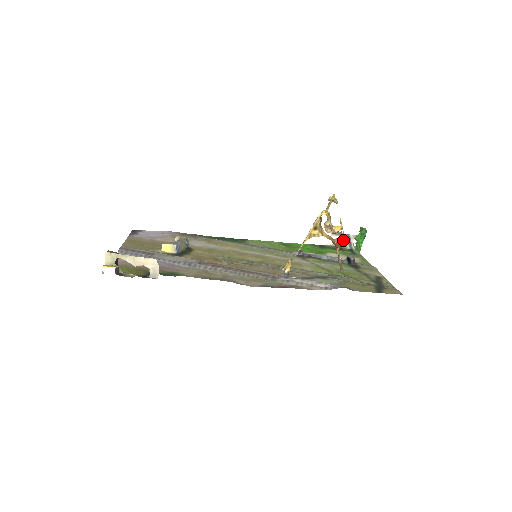
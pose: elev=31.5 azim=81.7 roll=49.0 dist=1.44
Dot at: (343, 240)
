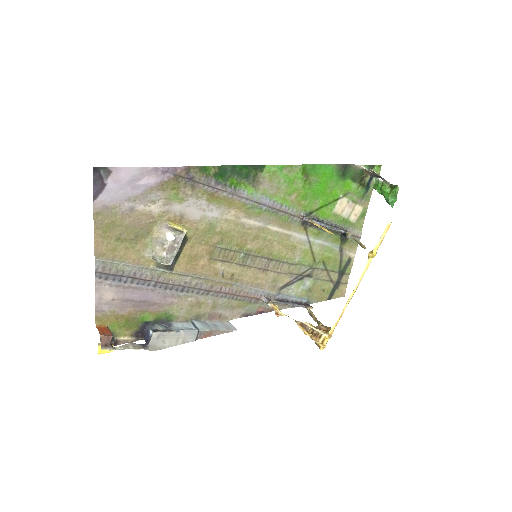
Dot at: (373, 174)
